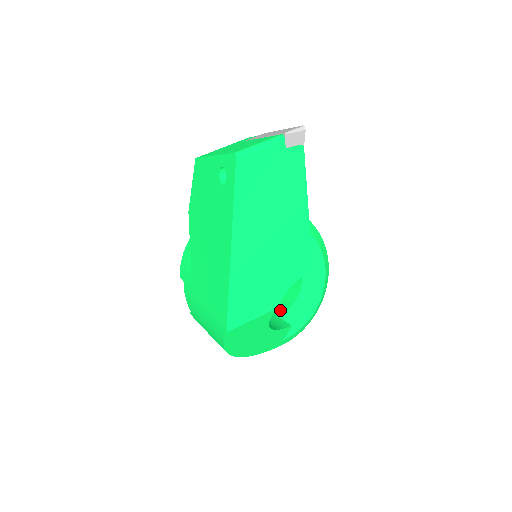
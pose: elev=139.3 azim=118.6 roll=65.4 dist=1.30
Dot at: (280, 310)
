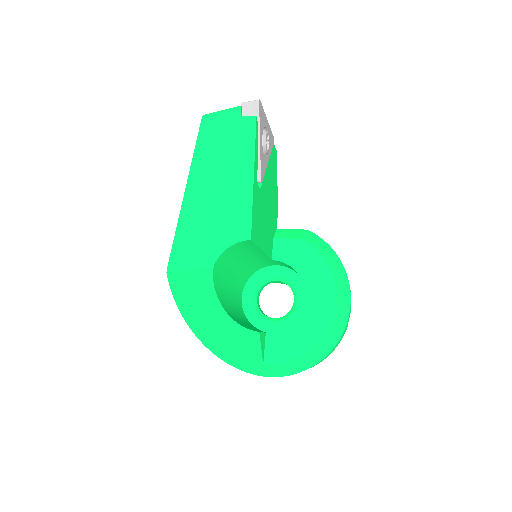
Dot at: occluded
